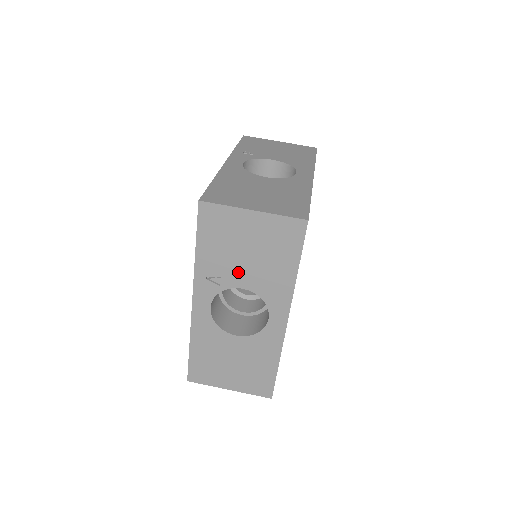
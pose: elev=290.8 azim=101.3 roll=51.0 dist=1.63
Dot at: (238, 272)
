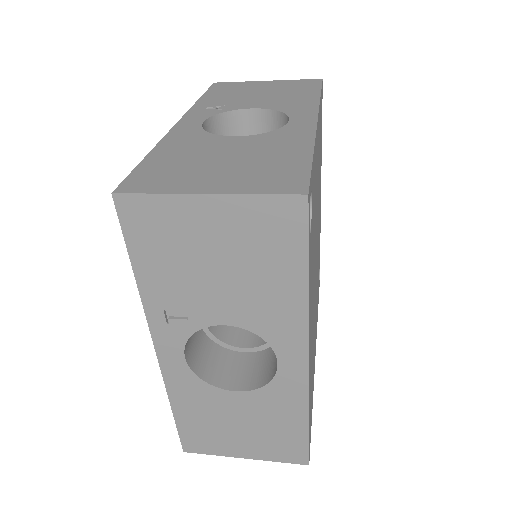
Dot at: (248, 102)
